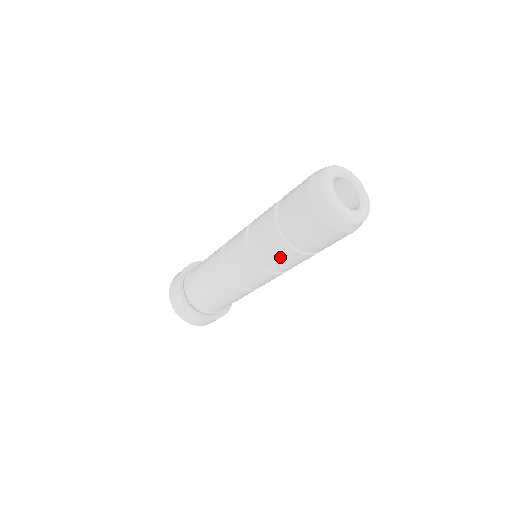
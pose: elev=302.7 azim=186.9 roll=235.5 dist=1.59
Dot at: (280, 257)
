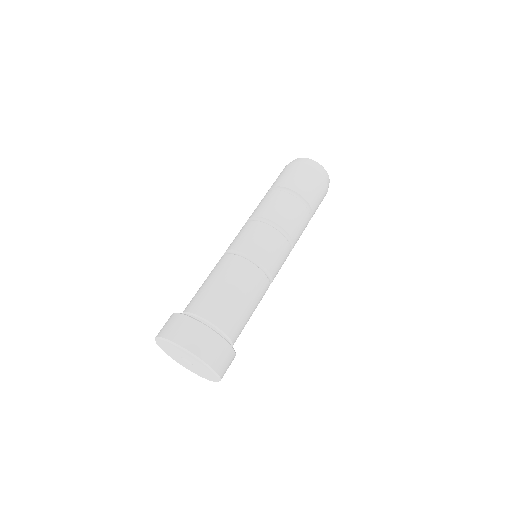
Dot at: (299, 220)
